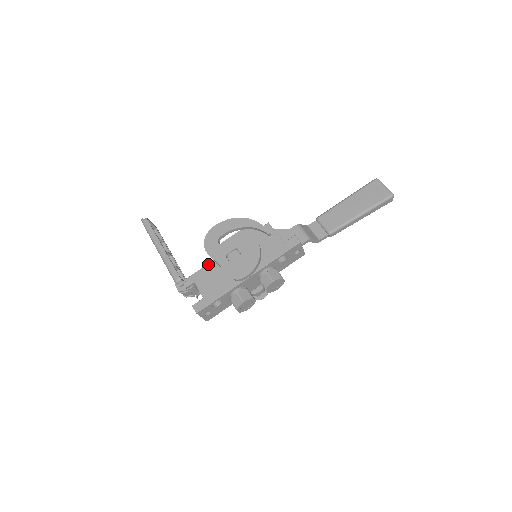
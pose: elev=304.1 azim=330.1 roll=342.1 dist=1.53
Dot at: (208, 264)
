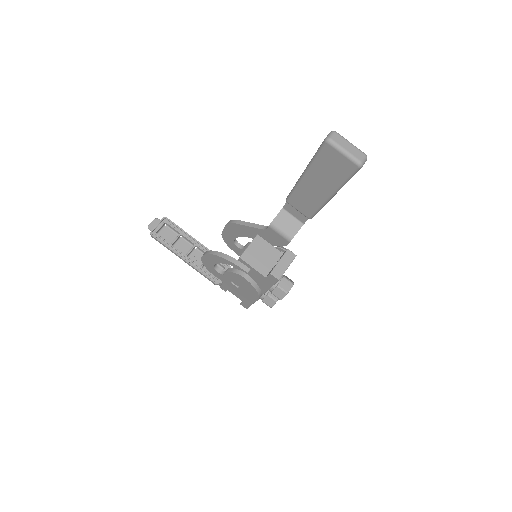
Dot at: occluded
